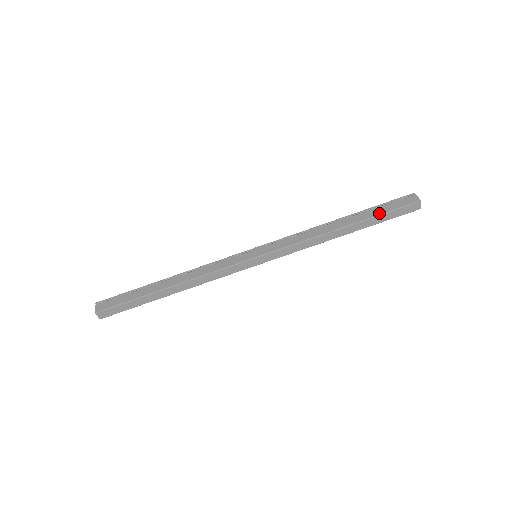
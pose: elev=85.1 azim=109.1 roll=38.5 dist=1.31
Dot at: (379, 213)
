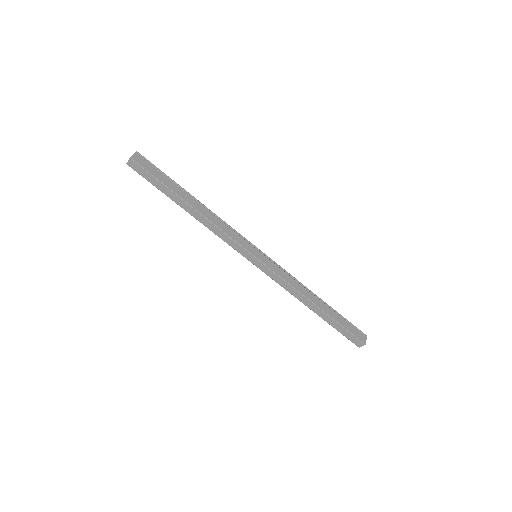
Dot at: (341, 323)
